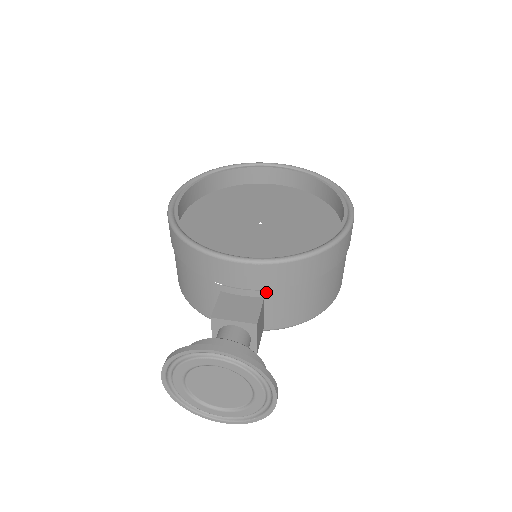
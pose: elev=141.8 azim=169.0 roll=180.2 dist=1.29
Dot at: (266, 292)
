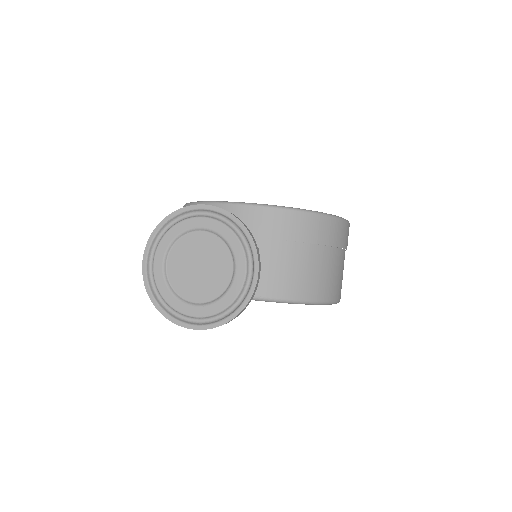
Dot at: (261, 242)
